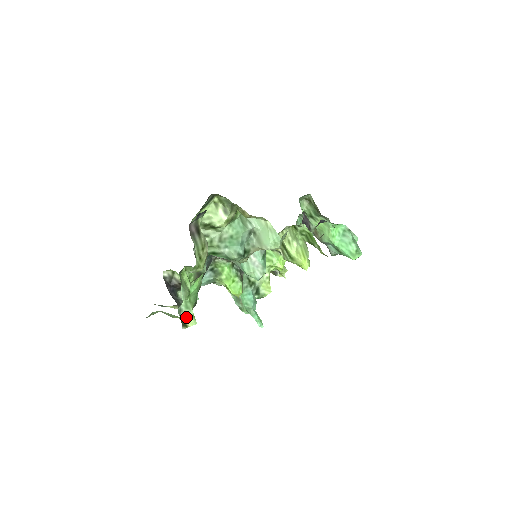
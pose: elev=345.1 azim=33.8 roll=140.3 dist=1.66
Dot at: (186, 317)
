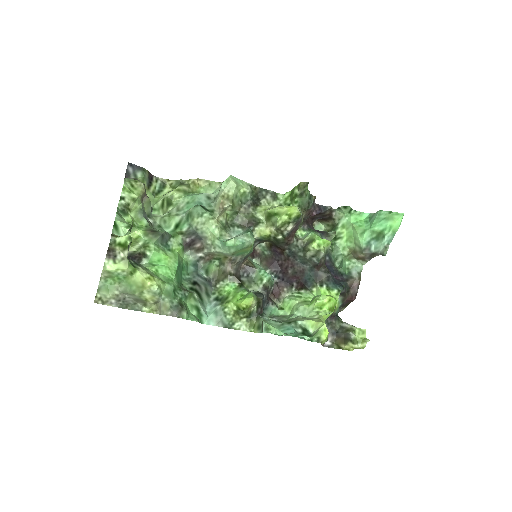
Dot at: occluded
